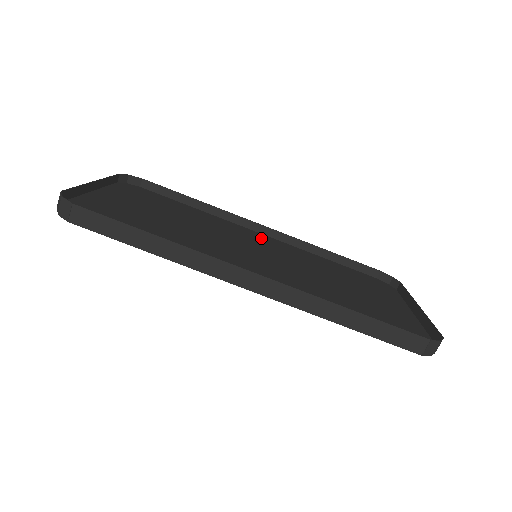
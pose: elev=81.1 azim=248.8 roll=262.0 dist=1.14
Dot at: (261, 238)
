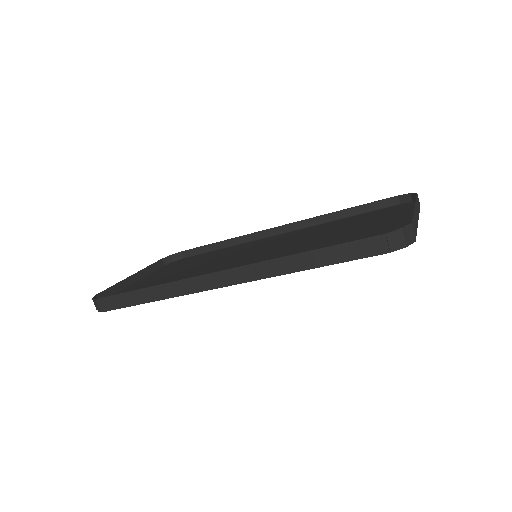
Dot at: (276, 238)
